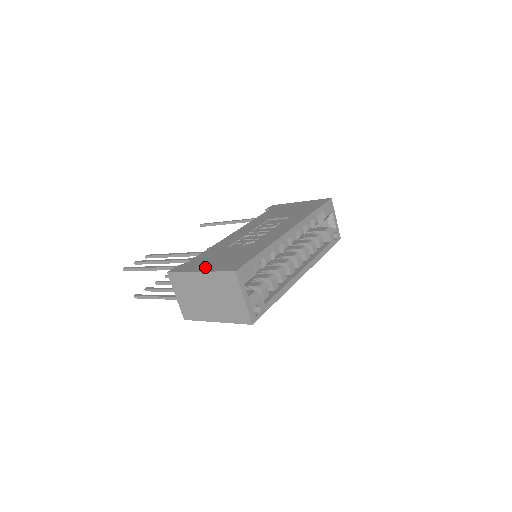
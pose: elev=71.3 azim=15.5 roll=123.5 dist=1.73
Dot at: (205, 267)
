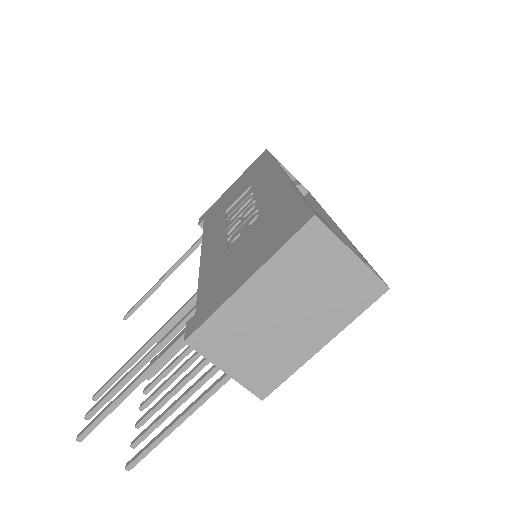
Dot at: (244, 272)
